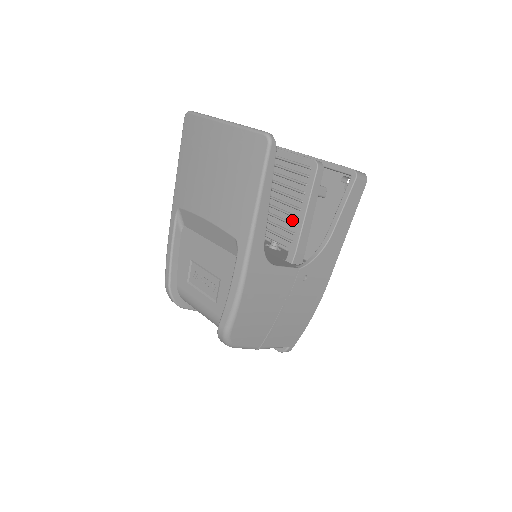
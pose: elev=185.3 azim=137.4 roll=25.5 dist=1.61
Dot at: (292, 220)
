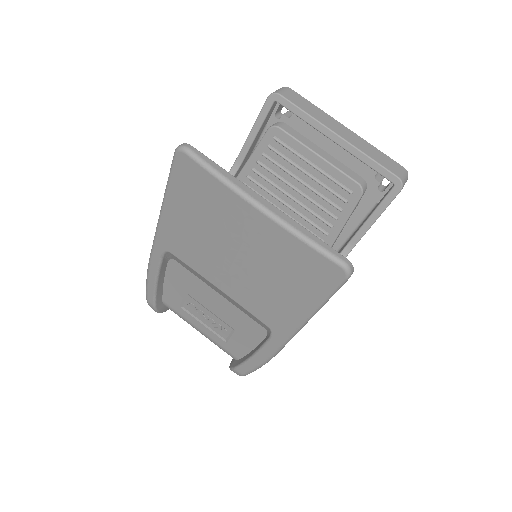
Dot at: occluded
